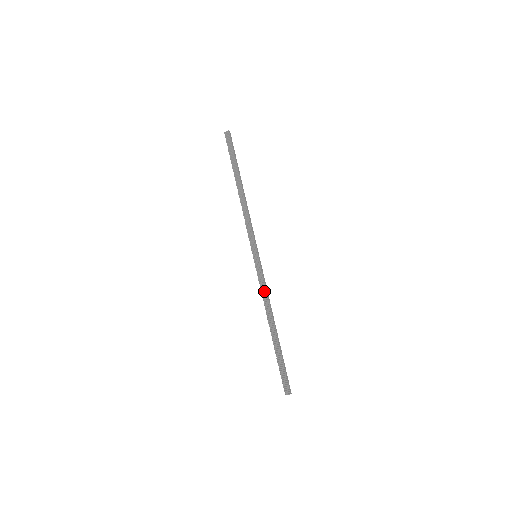
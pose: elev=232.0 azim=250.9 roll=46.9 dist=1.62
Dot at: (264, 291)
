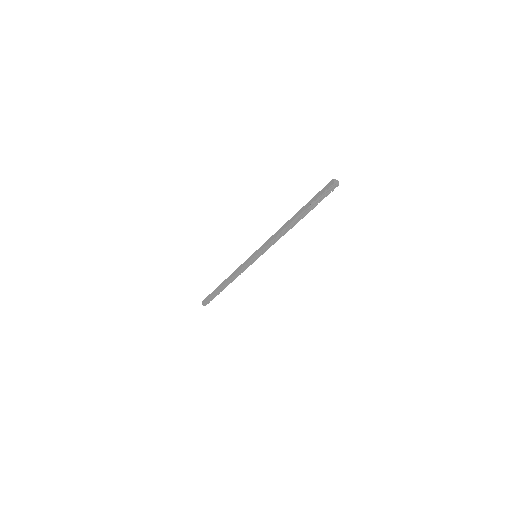
Dot at: (240, 273)
